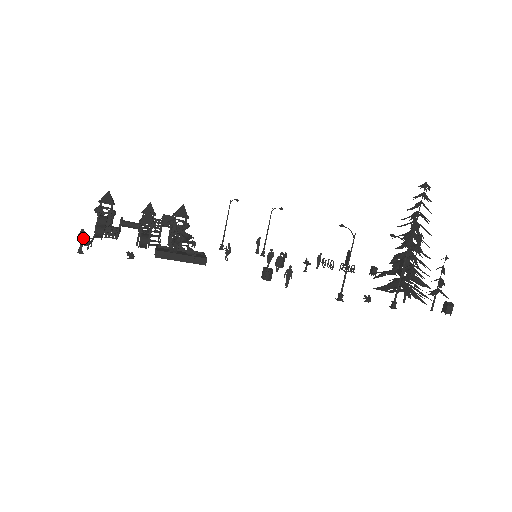
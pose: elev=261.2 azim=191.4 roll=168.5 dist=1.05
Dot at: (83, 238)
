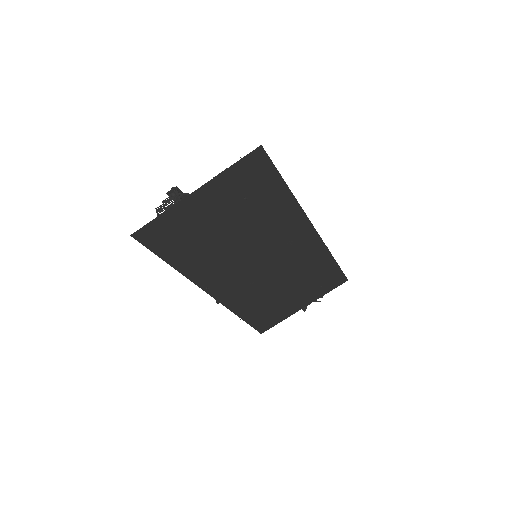
Dot at: occluded
